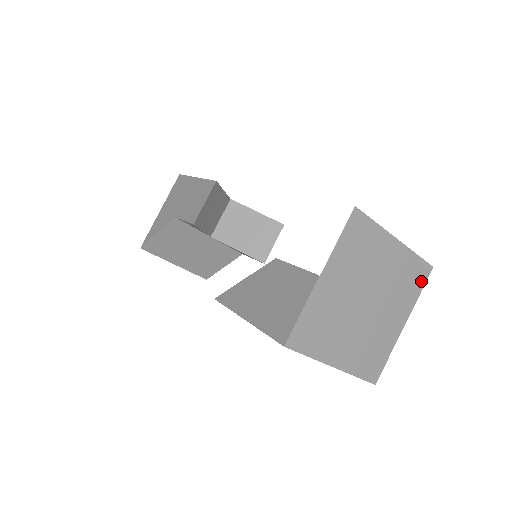
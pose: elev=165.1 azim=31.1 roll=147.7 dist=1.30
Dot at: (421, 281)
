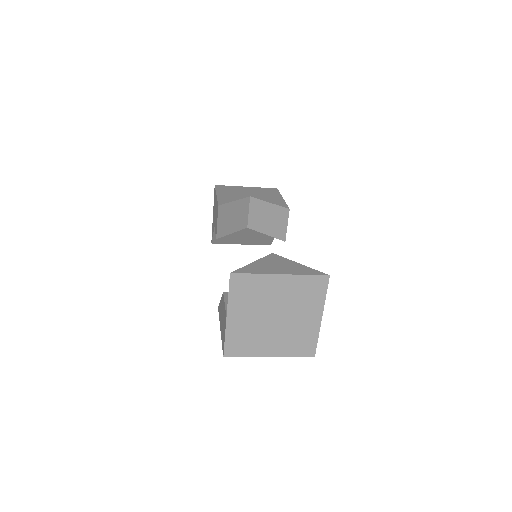
Dot at: (322, 288)
